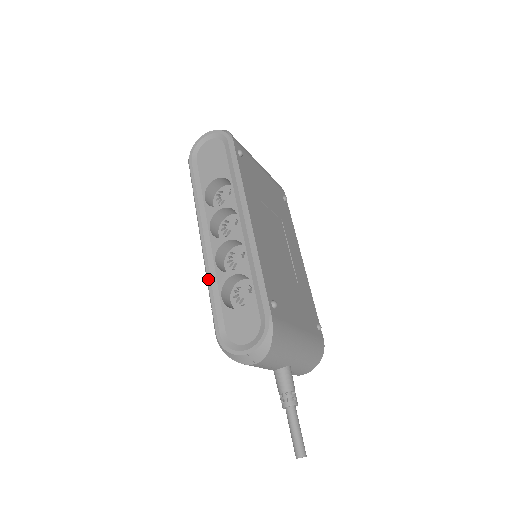
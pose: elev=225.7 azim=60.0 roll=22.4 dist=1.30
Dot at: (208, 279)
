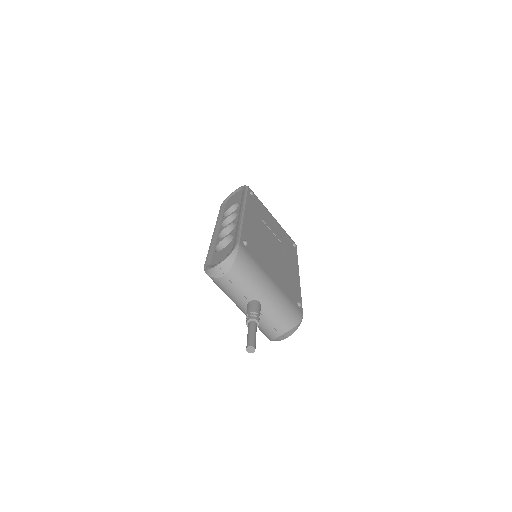
Dot at: (210, 245)
